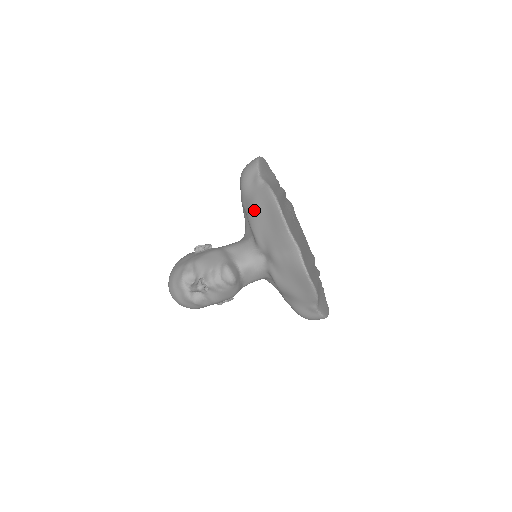
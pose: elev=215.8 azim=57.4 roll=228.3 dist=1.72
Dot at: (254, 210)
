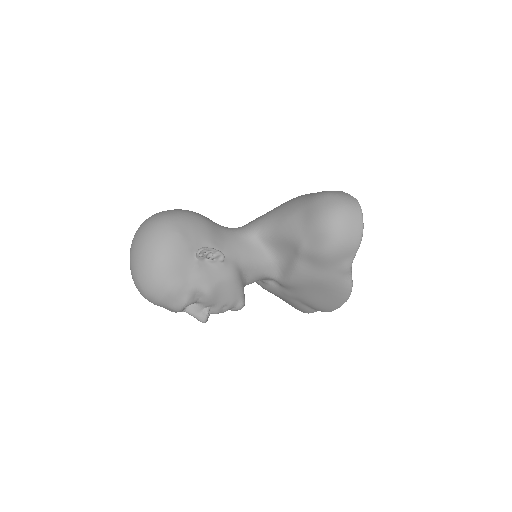
Dot at: (314, 281)
